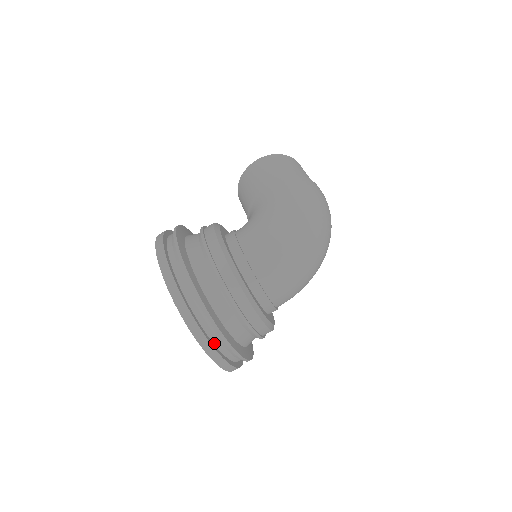
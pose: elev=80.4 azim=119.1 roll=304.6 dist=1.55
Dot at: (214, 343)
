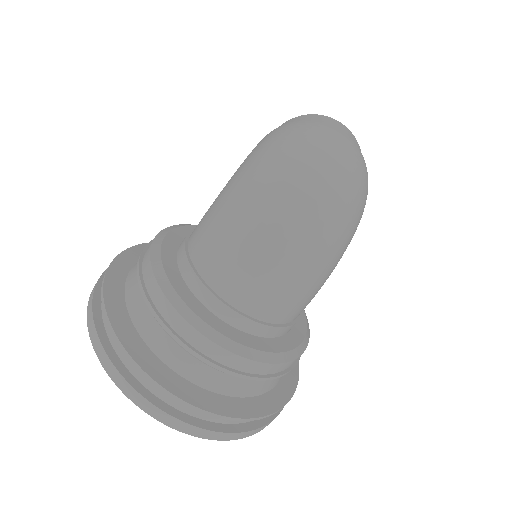
Dot at: (143, 384)
